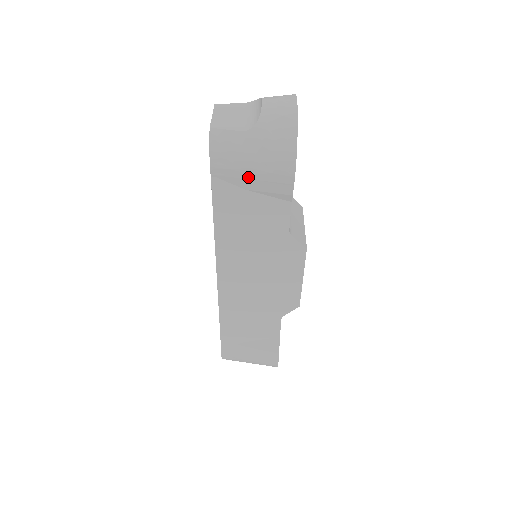
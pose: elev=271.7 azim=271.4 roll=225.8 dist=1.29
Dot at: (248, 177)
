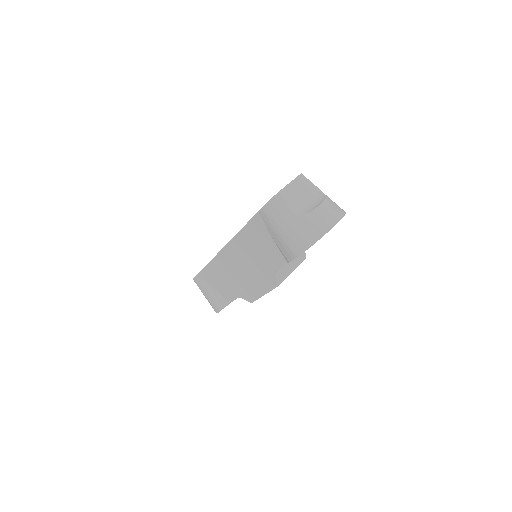
Dot at: (275, 232)
